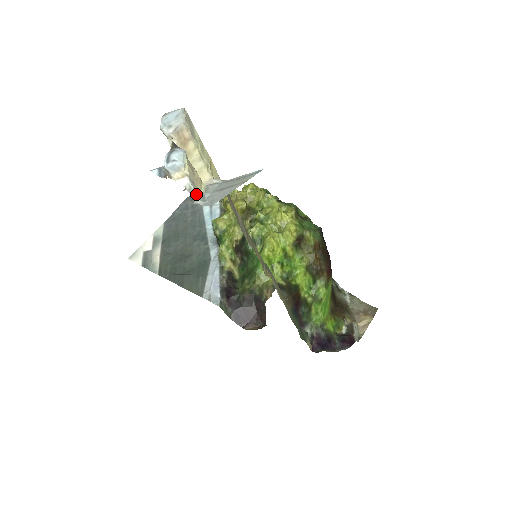
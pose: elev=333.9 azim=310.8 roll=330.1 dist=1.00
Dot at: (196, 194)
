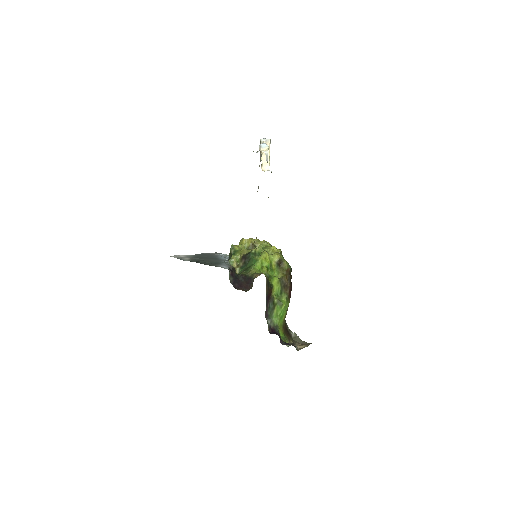
Dot at: occluded
